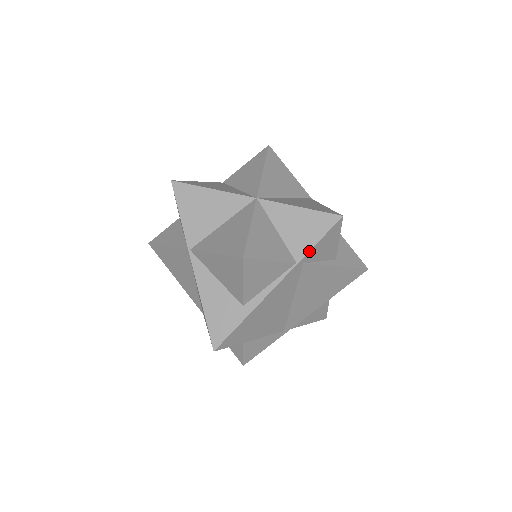
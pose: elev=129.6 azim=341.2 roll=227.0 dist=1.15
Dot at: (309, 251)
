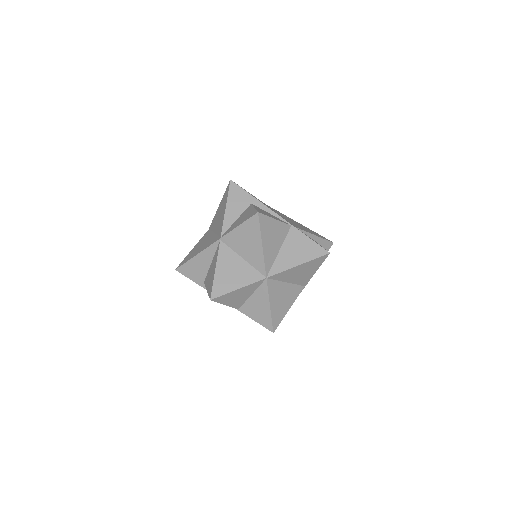
Dot at: occluded
